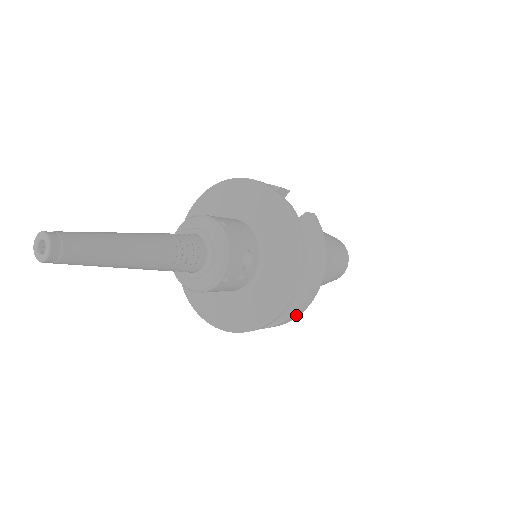
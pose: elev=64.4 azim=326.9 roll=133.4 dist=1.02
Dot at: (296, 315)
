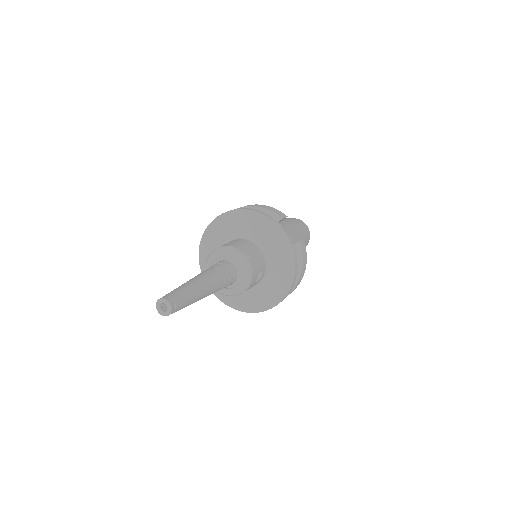
Dot at: occluded
